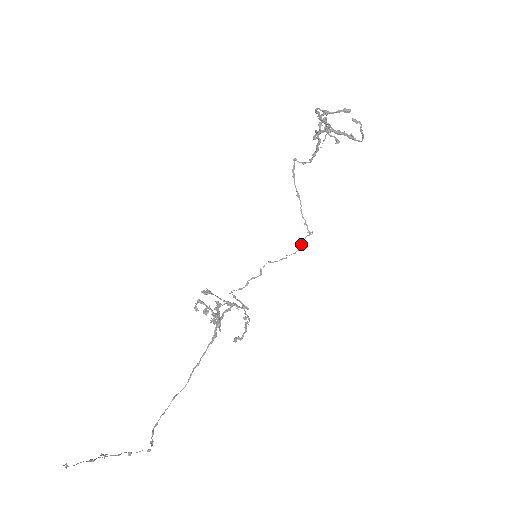
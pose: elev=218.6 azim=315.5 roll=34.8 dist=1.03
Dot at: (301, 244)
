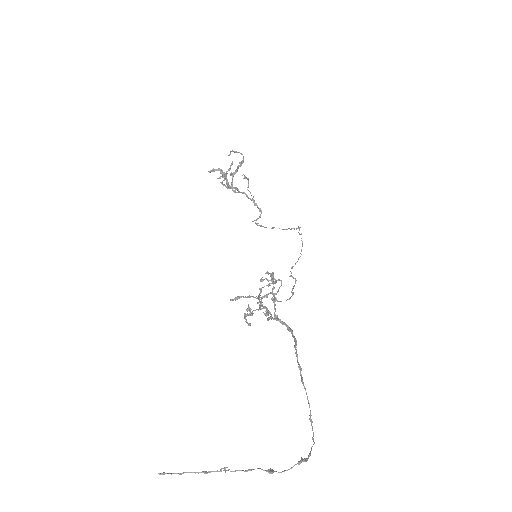
Dot at: occluded
